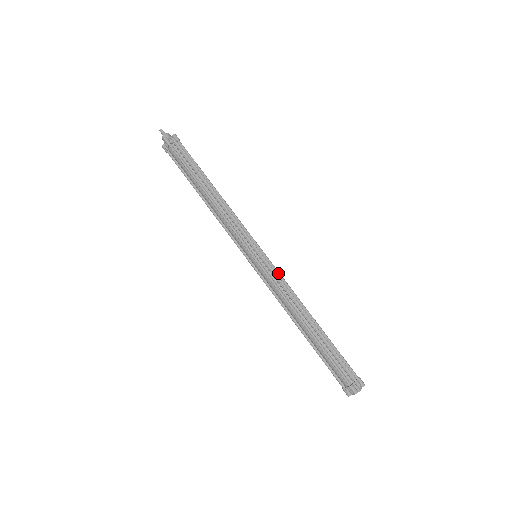
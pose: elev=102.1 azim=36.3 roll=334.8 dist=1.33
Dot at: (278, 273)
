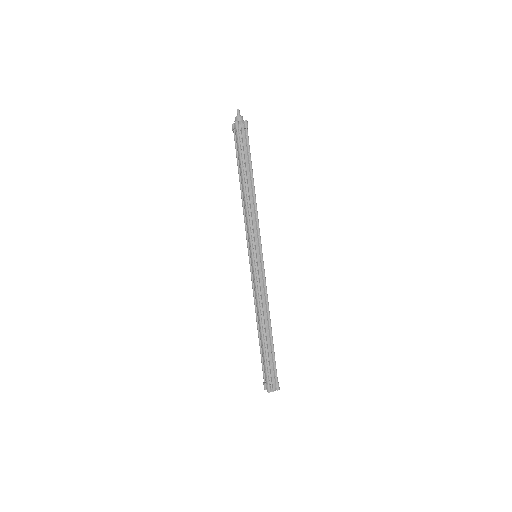
Dot at: (264, 279)
